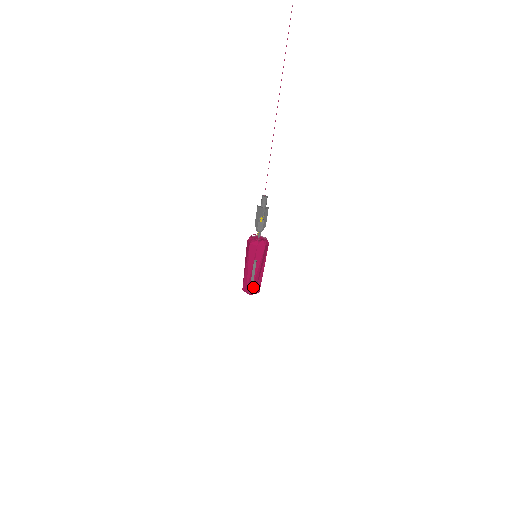
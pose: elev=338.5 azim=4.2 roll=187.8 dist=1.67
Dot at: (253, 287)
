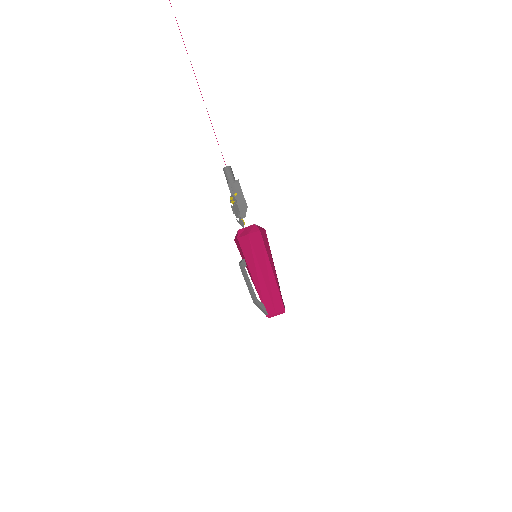
Dot at: (266, 304)
